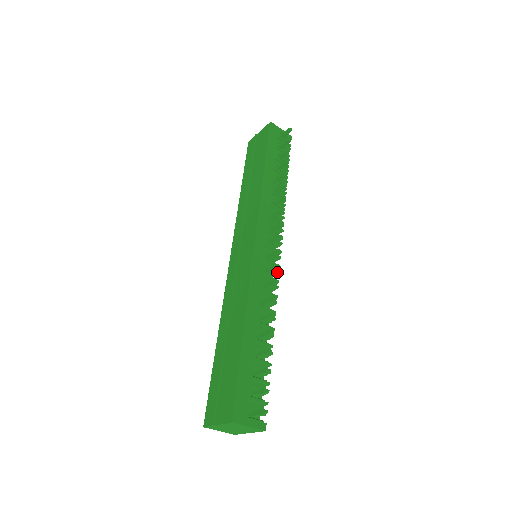
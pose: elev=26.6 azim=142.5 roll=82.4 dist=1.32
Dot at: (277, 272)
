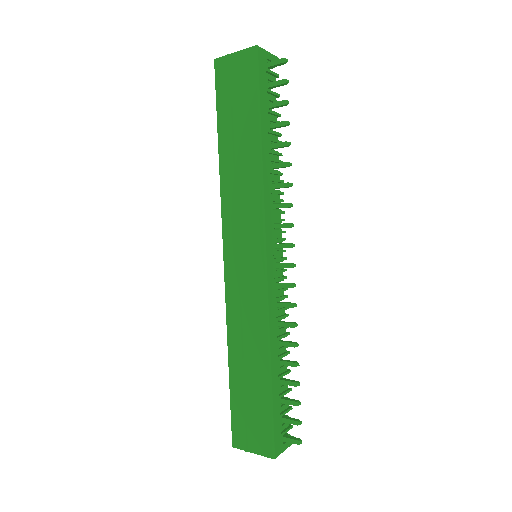
Dot at: (285, 278)
